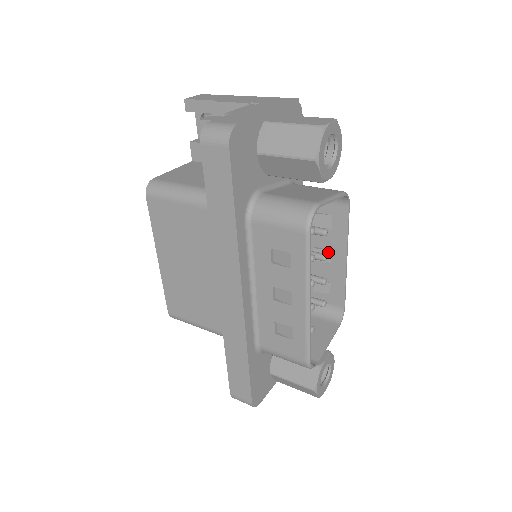
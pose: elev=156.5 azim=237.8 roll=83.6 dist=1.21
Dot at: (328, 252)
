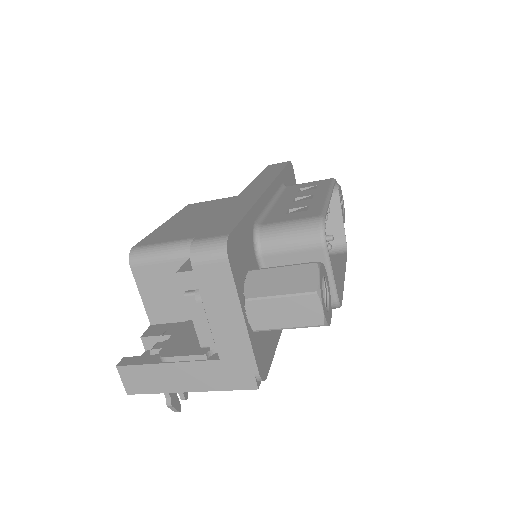
Dot at: occluded
